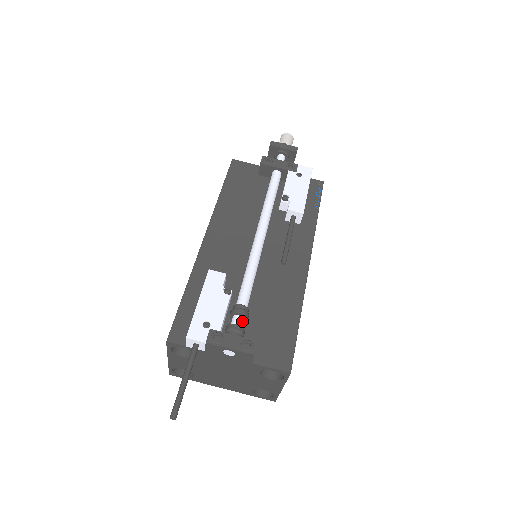
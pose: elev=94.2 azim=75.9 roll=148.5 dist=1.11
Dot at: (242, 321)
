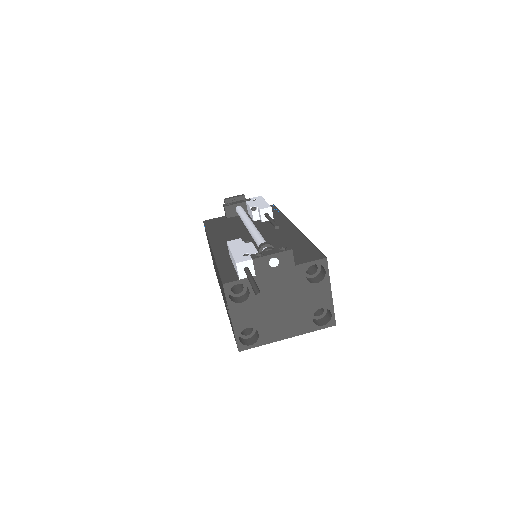
Dot at: occluded
